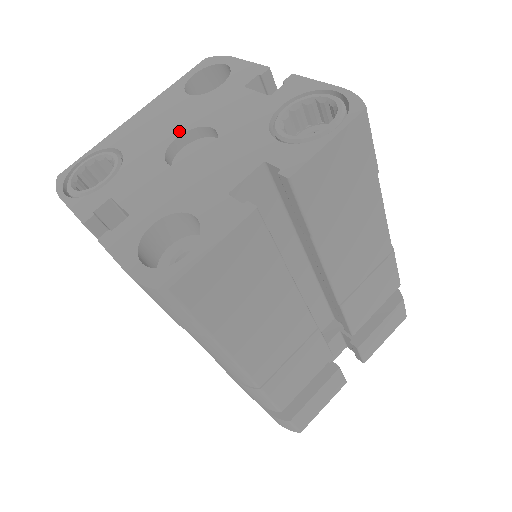
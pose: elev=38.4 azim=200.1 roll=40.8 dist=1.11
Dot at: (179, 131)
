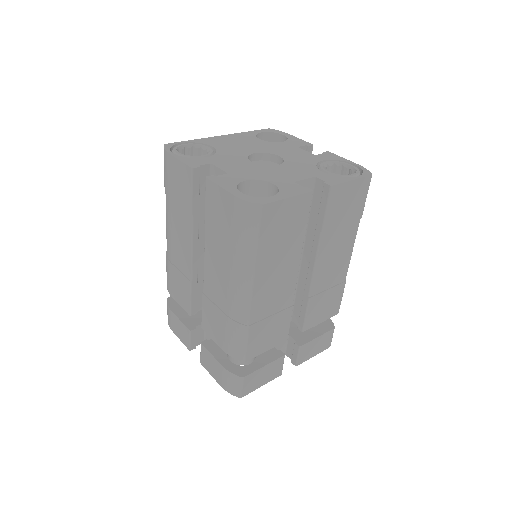
Dot at: (256, 151)
